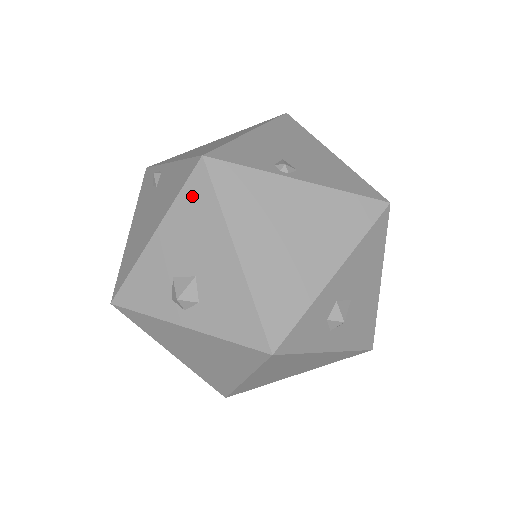
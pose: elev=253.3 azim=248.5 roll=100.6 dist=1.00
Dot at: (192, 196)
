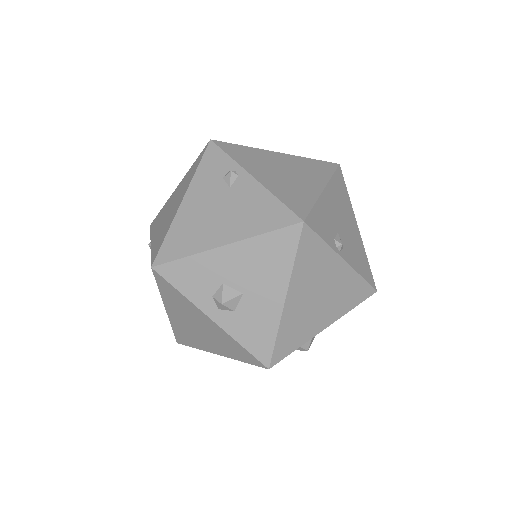
Dot at: (277, 242)
